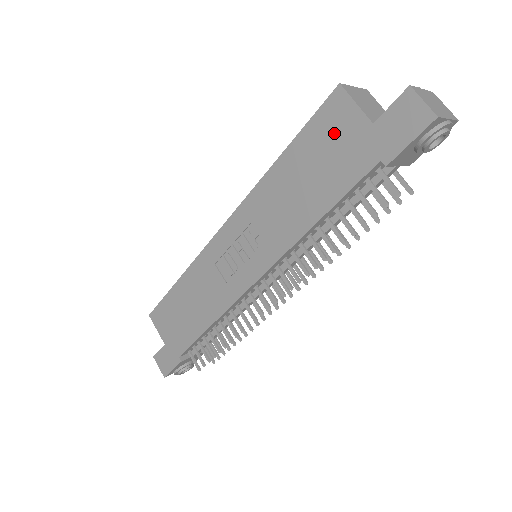
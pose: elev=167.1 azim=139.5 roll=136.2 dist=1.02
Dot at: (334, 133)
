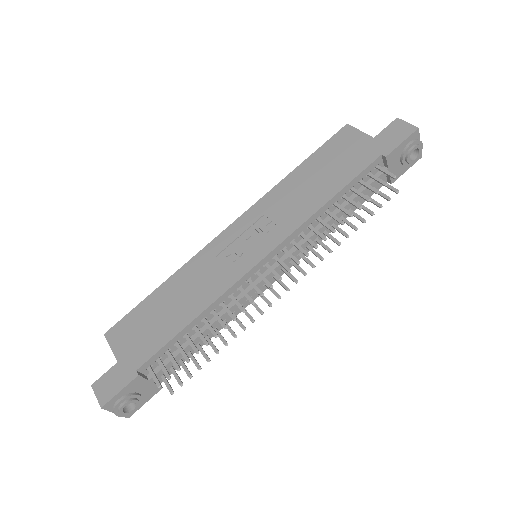
Dot at: (344, 147)
